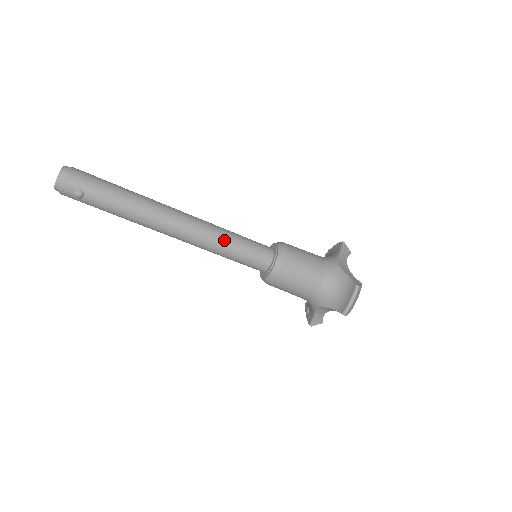
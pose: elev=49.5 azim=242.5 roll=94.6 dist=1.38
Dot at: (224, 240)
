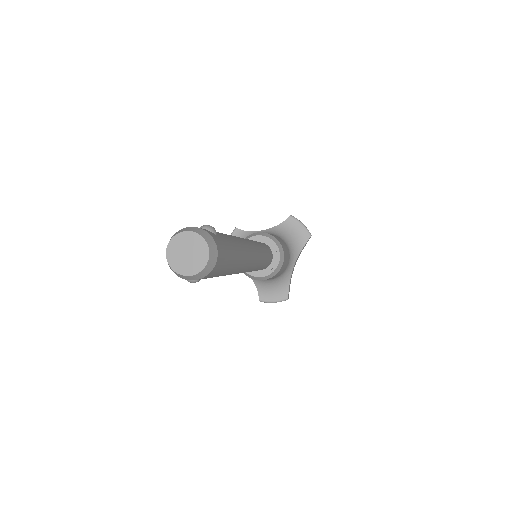
Dot at: (255, 270)
